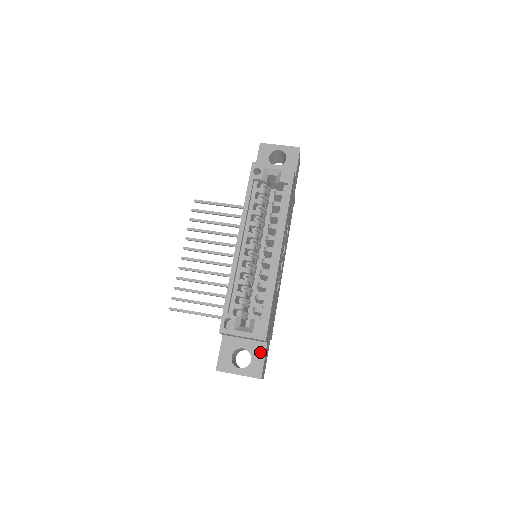
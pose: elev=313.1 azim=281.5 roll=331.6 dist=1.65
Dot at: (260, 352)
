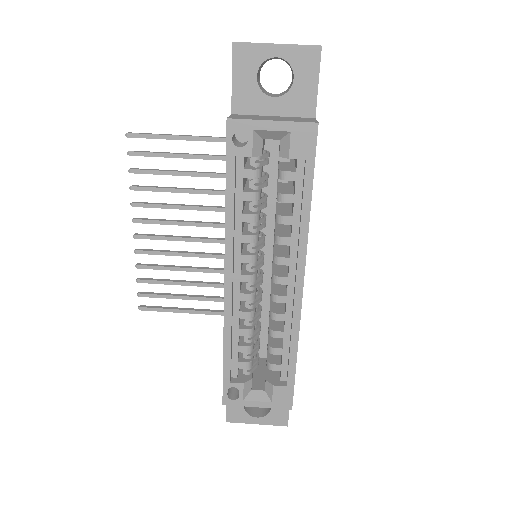
Dot at: occluded
